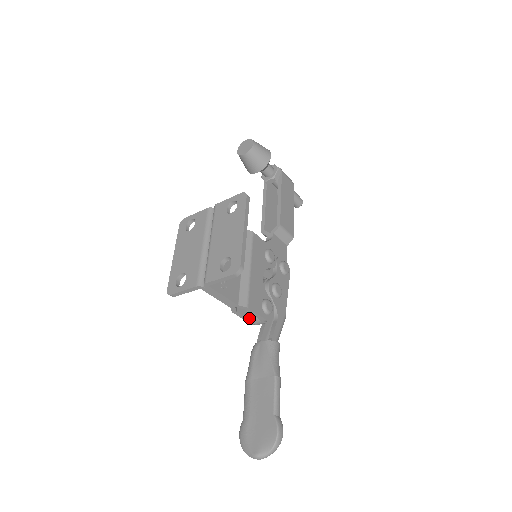
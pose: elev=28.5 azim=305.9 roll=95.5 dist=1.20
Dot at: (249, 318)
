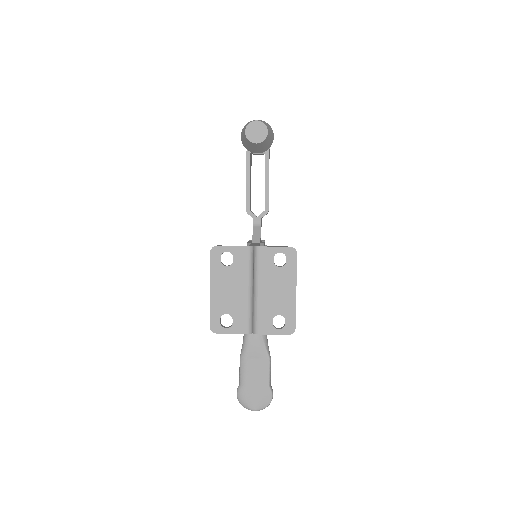
Dot at: occluded
